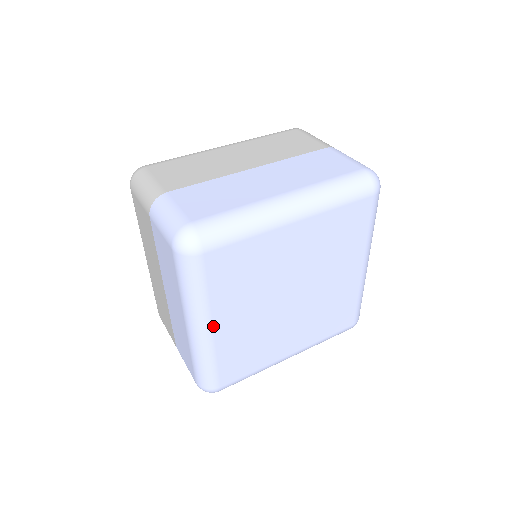
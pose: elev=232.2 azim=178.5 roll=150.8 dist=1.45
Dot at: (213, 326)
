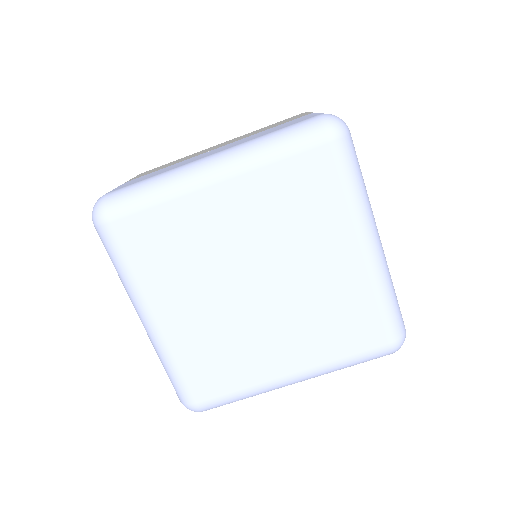
Dot at: (155, 315)
